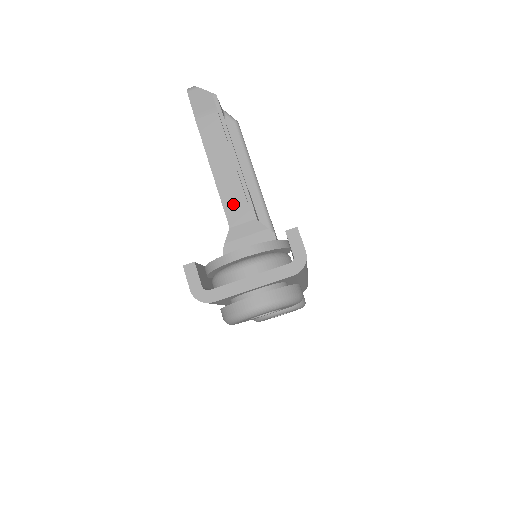
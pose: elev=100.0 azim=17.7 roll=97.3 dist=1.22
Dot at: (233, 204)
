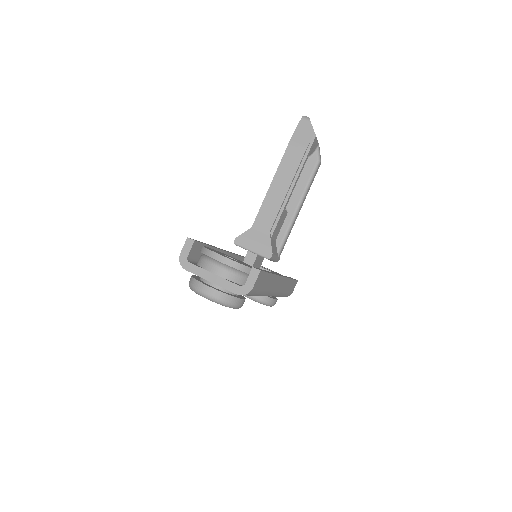
Dot at: (265, 215)
